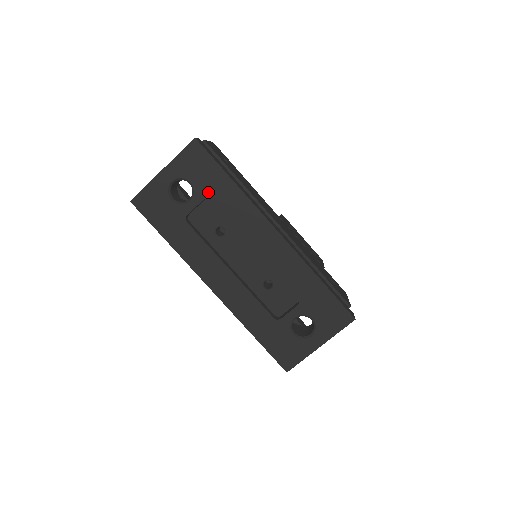
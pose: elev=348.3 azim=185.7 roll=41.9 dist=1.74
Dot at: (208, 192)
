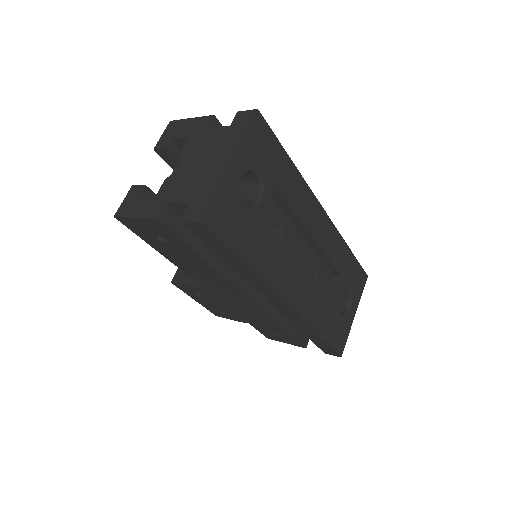
Dot at: (275, 182)
